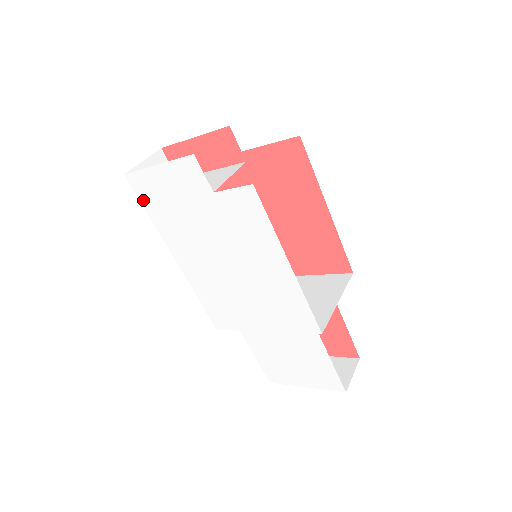
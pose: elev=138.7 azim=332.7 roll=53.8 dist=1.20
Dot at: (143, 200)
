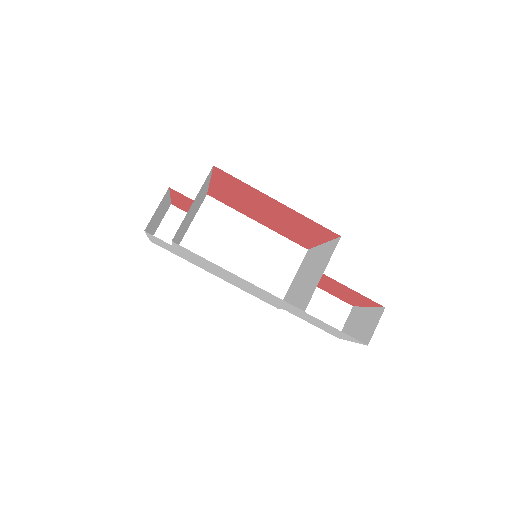
Dot at: occluded
